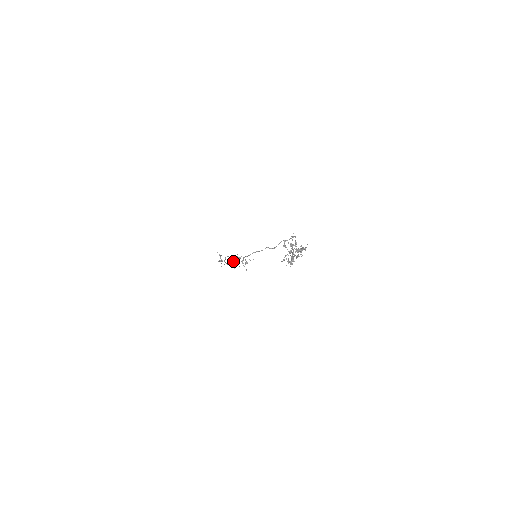
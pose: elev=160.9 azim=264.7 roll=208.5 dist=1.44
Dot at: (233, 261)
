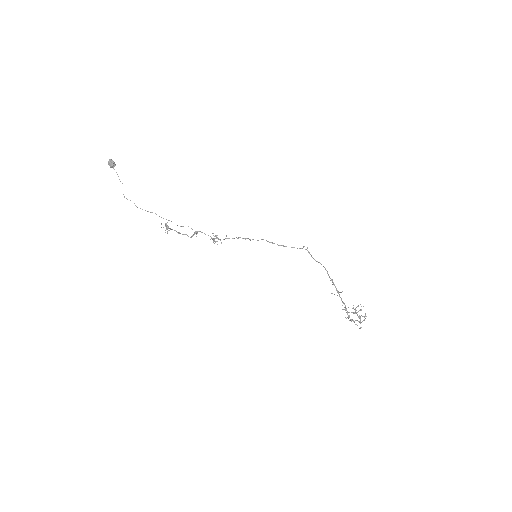
Dot at: (113, 166)
